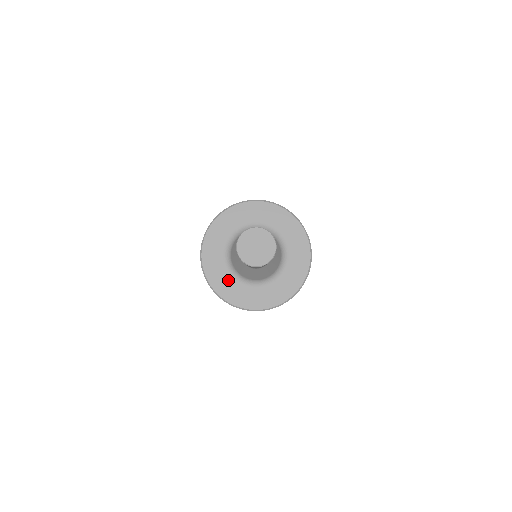
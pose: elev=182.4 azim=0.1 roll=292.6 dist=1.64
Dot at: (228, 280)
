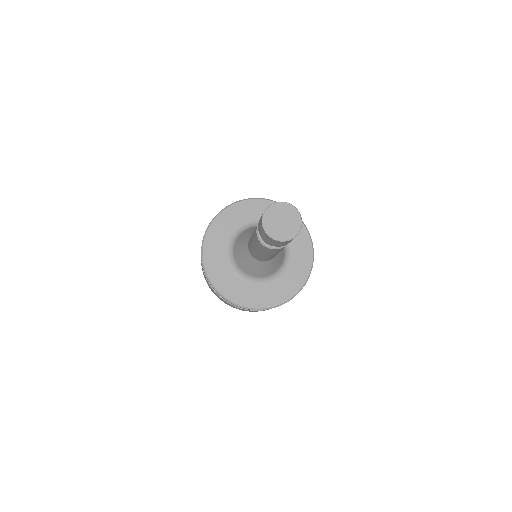
Dot at: (244, 288)
